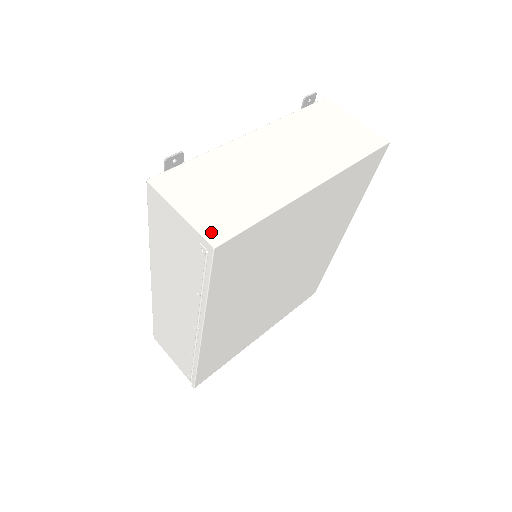
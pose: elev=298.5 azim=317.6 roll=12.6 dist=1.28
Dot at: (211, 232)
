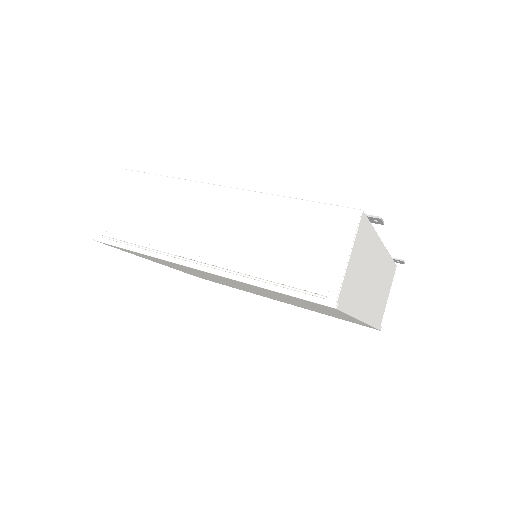
Dot at: (342, 294)
